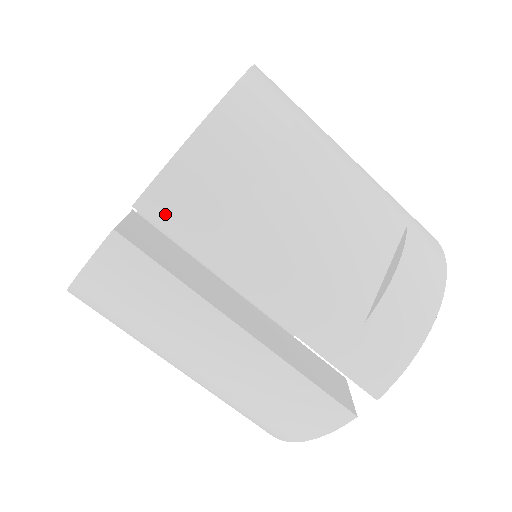
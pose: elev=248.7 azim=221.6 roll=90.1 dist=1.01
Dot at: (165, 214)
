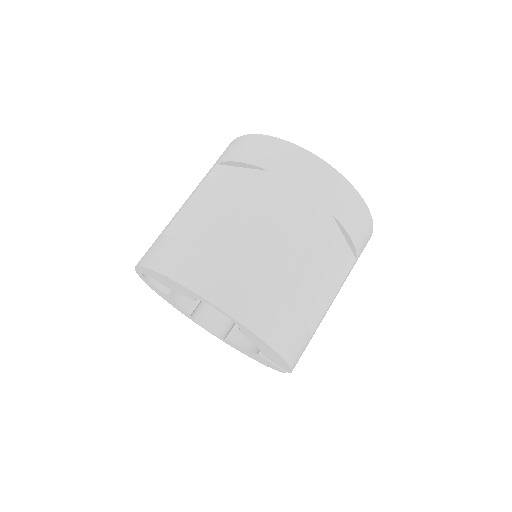
Dot at: occluded
